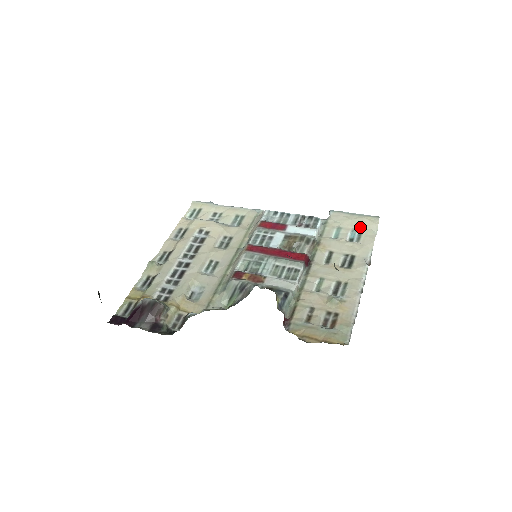
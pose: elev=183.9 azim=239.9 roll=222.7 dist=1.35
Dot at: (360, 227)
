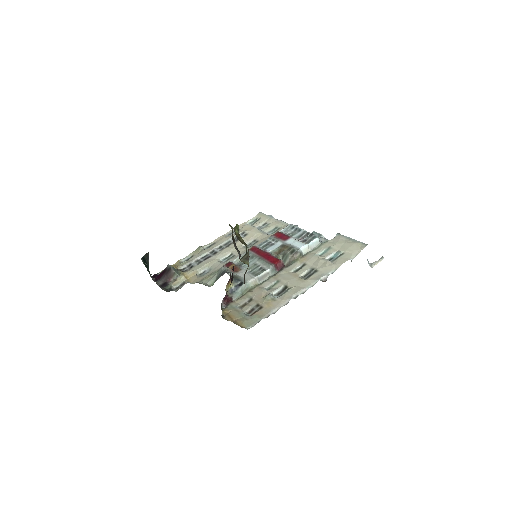
Dot at: (345, 250)
